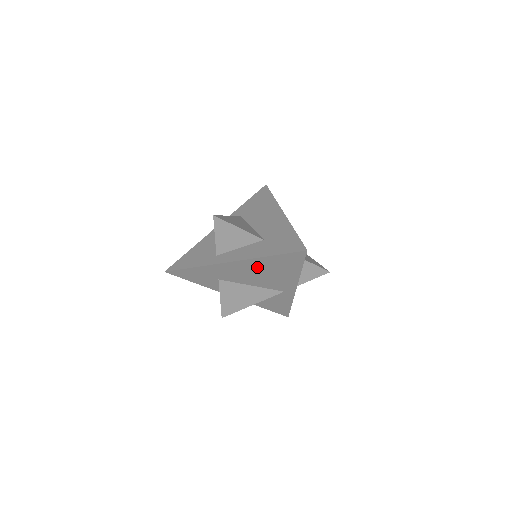
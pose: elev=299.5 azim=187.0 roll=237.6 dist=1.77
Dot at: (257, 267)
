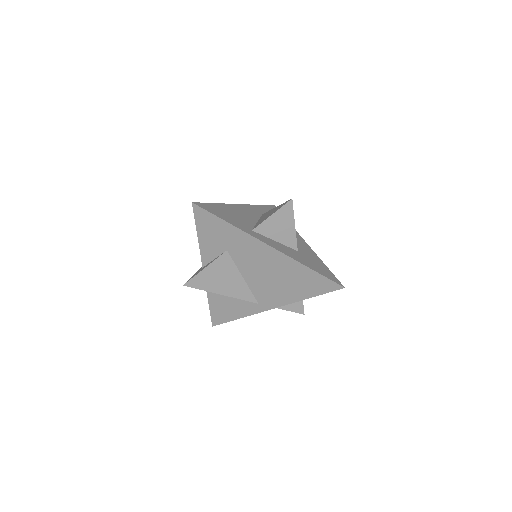
Dot at: (282, 268)
